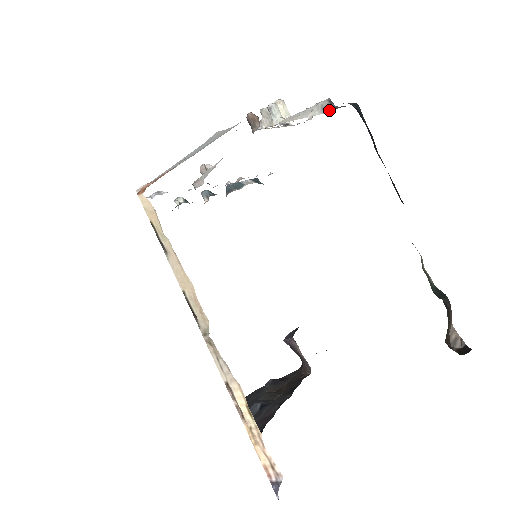
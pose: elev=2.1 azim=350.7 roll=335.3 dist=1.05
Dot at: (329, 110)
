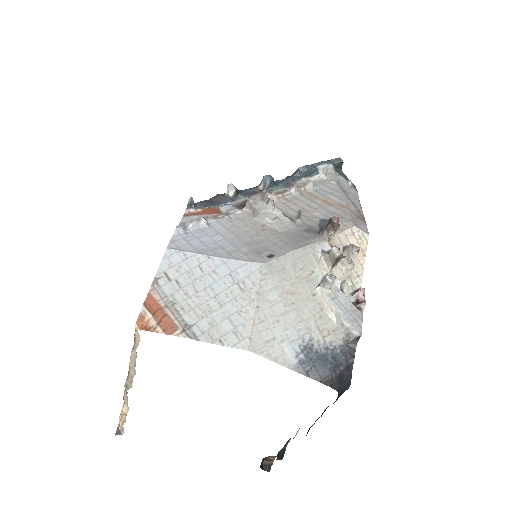
Dot at: (348, 343)
